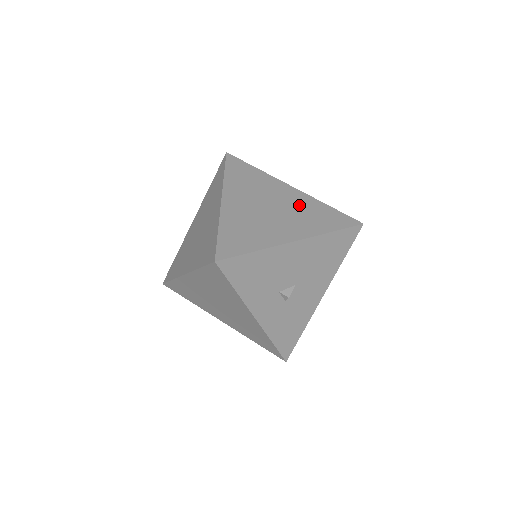
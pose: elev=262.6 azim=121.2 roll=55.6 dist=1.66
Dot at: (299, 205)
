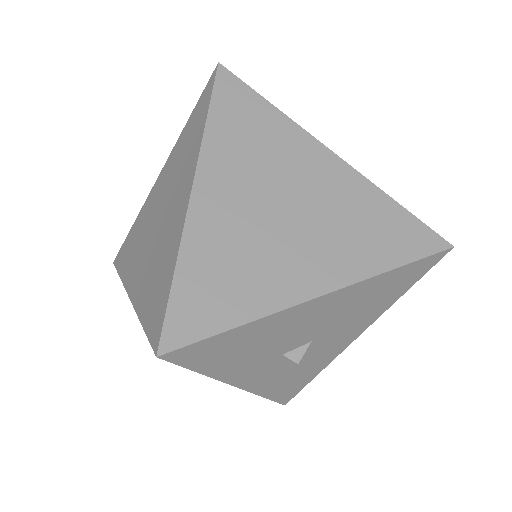
Dot at: (341, 201)
